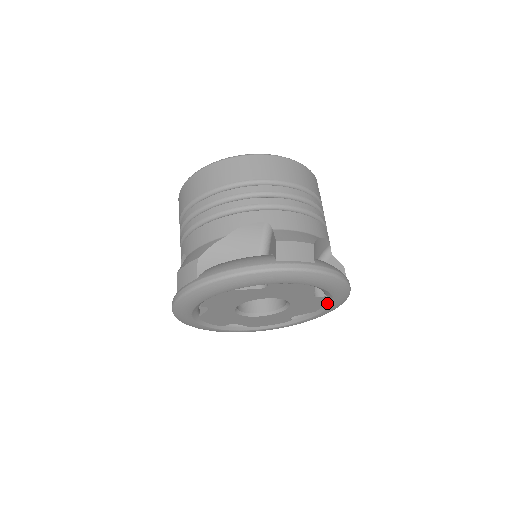
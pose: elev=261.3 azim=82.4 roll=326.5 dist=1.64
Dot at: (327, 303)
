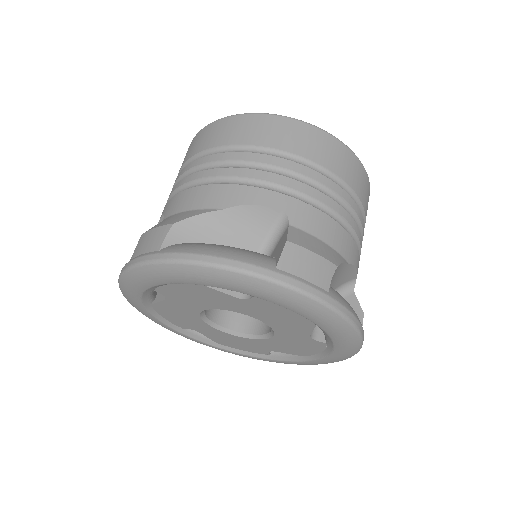
Dot at: (323, 352)
